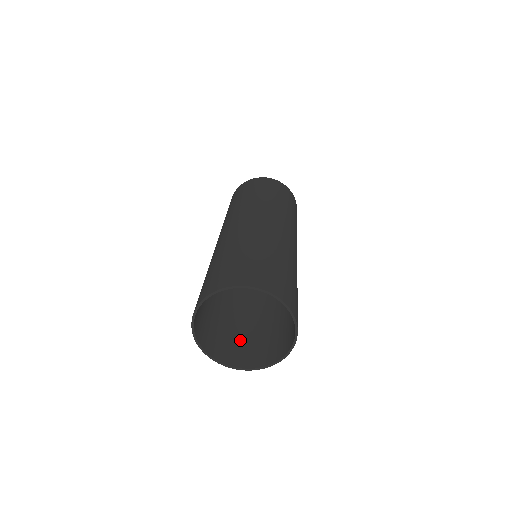
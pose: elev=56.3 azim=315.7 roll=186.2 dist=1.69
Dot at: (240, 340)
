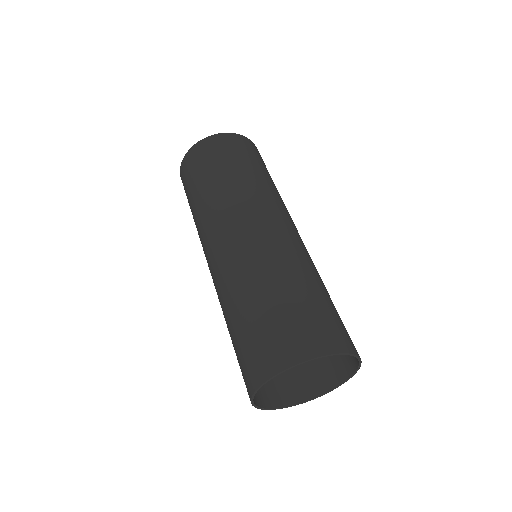
Dot at: occluded
